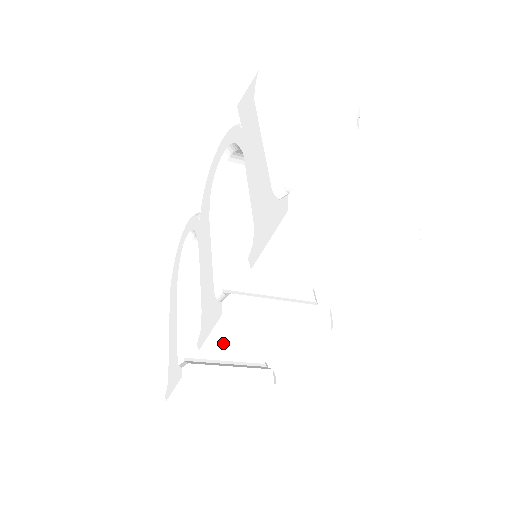
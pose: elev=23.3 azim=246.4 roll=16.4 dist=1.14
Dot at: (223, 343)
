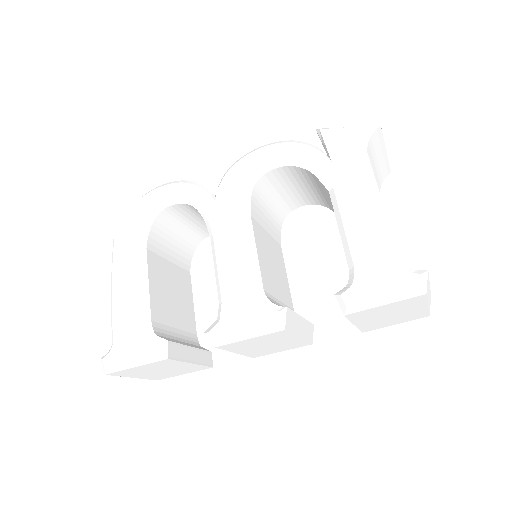
Dot at: (247, 341)
